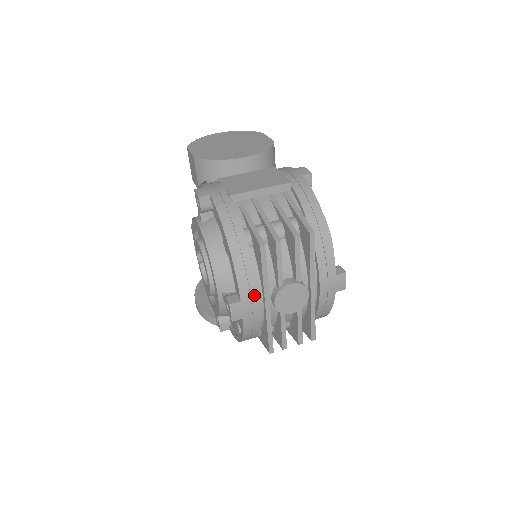
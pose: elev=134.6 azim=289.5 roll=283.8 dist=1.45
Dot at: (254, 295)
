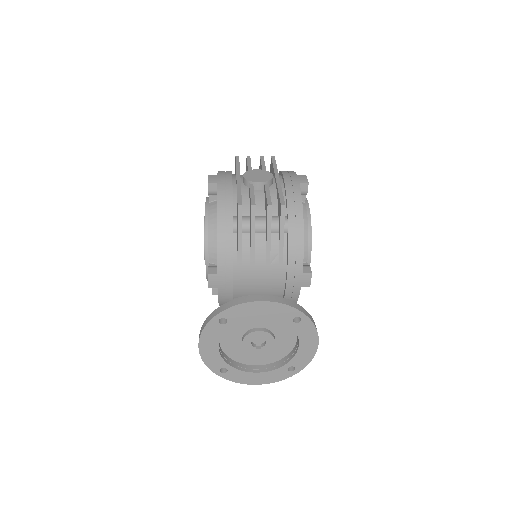
Dot at: (228, 174)
